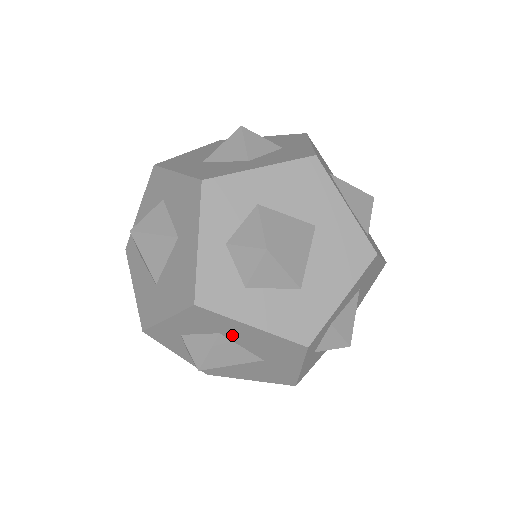
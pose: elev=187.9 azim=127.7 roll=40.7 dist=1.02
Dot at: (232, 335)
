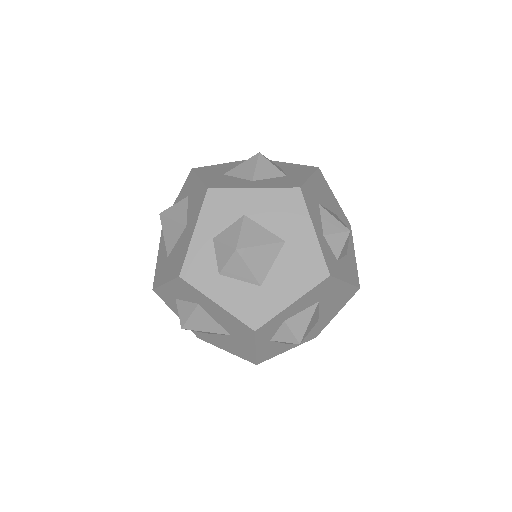
Dot at: (206, 308)
